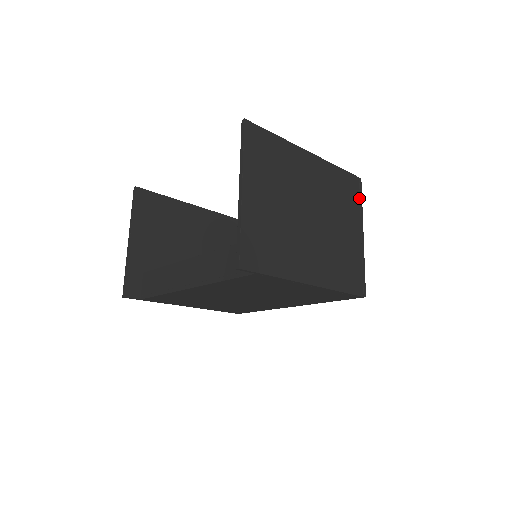
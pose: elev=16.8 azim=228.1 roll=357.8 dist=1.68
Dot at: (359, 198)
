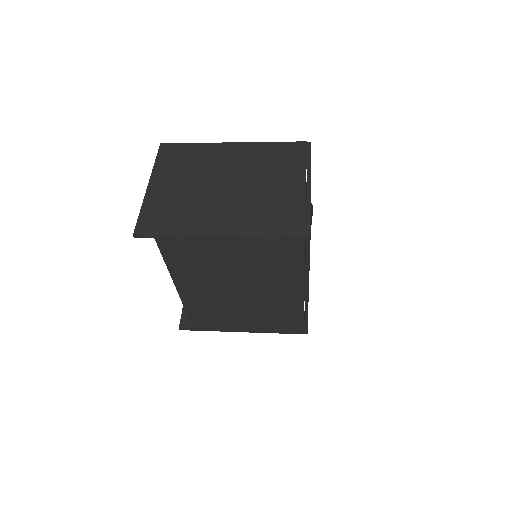
Dot at: (306, 157)
